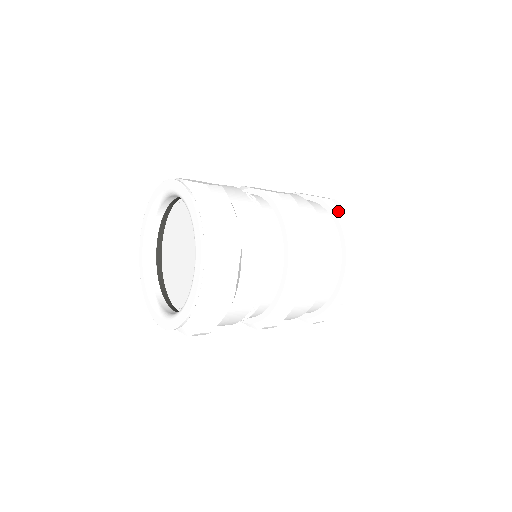
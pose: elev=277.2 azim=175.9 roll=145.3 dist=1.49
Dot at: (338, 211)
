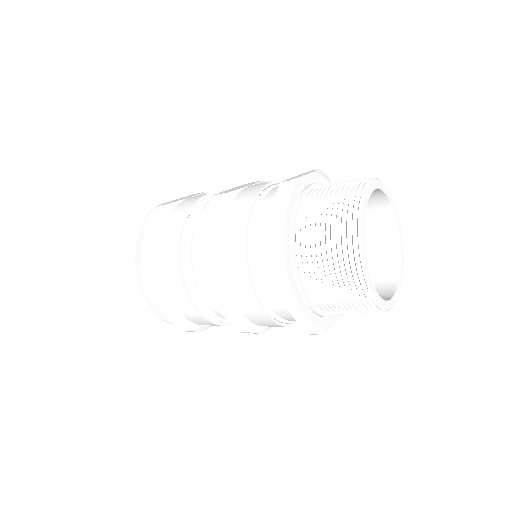
Dot at: occluded
